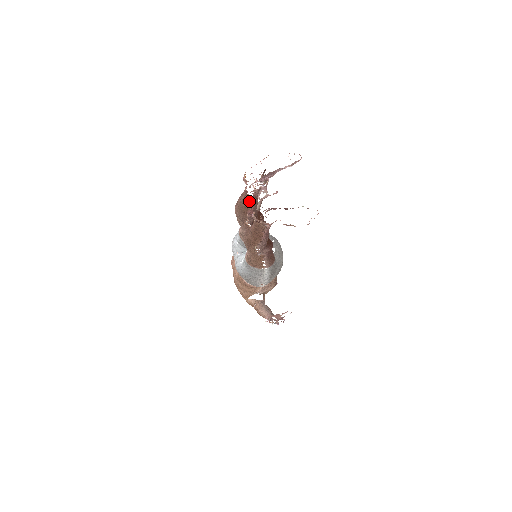
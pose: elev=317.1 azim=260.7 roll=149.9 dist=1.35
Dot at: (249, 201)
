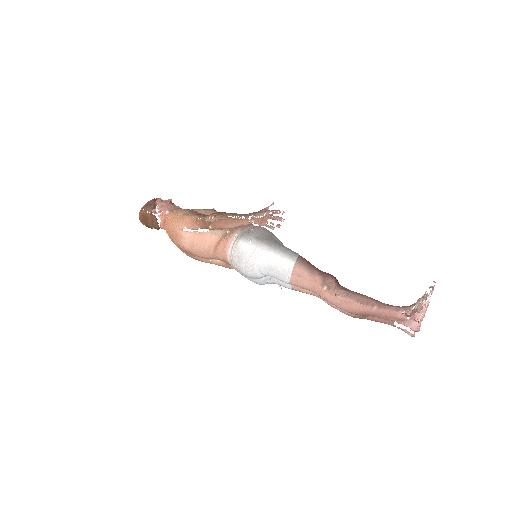
Dot at: occluded
